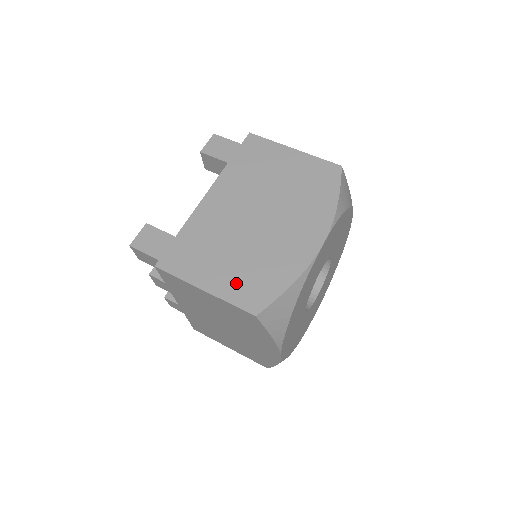
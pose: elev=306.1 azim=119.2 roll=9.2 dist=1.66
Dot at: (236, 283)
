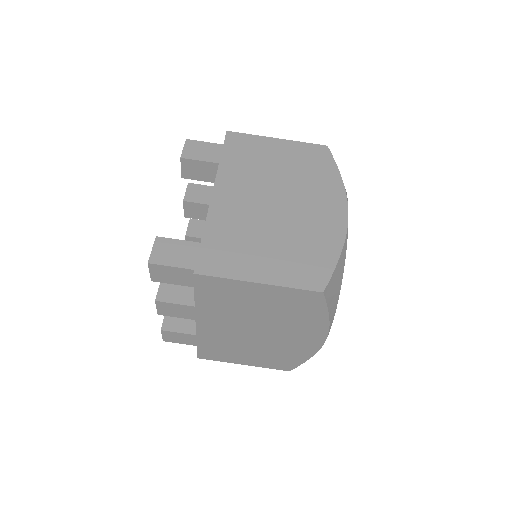
Dot at: (288, 267)
